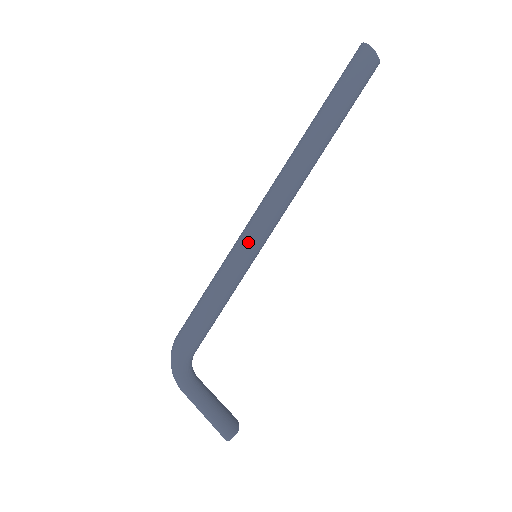
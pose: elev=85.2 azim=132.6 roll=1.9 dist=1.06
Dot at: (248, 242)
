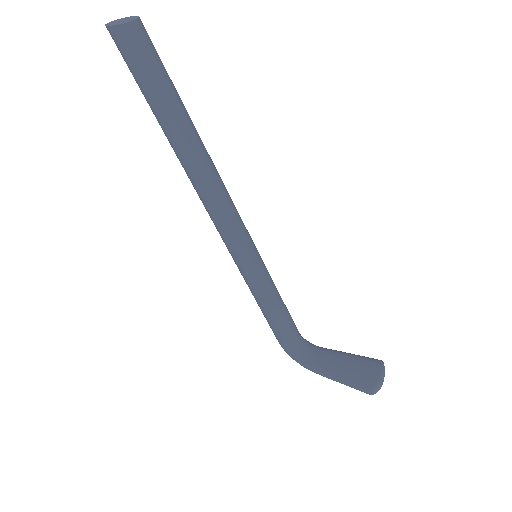
Dot at: (234, 258)
